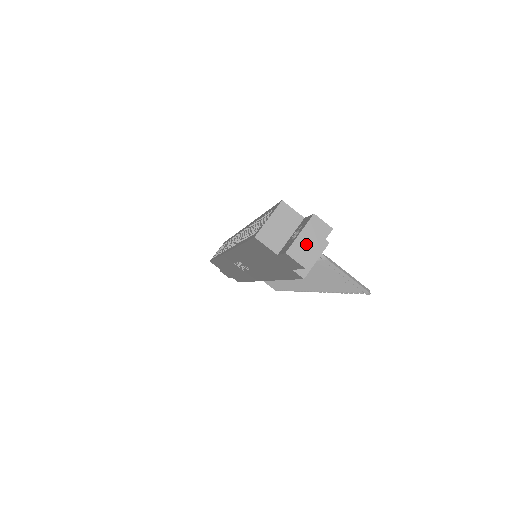
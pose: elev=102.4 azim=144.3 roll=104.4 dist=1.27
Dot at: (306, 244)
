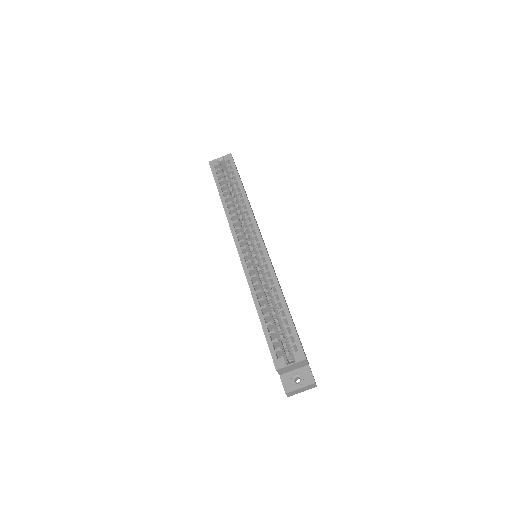
Dot at: (299, 391)
